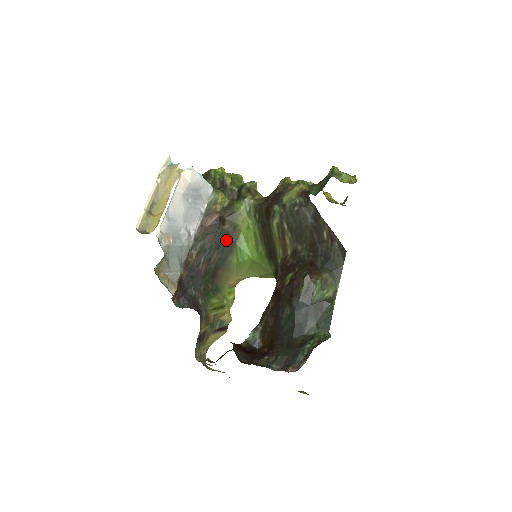
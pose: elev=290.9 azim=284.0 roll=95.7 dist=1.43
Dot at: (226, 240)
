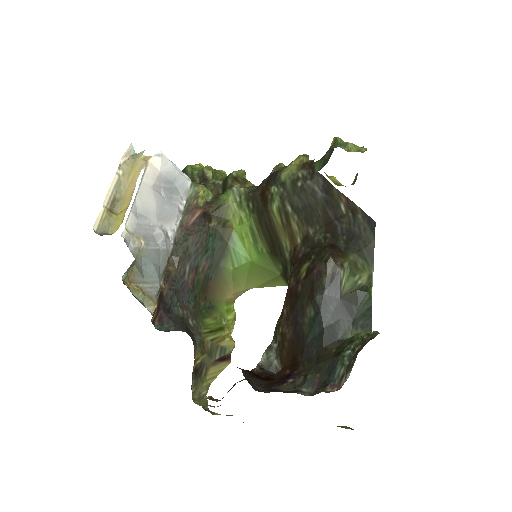
Dot at: (215, 241)
